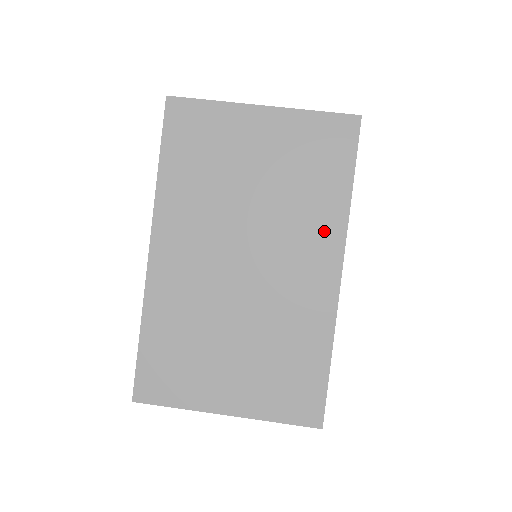
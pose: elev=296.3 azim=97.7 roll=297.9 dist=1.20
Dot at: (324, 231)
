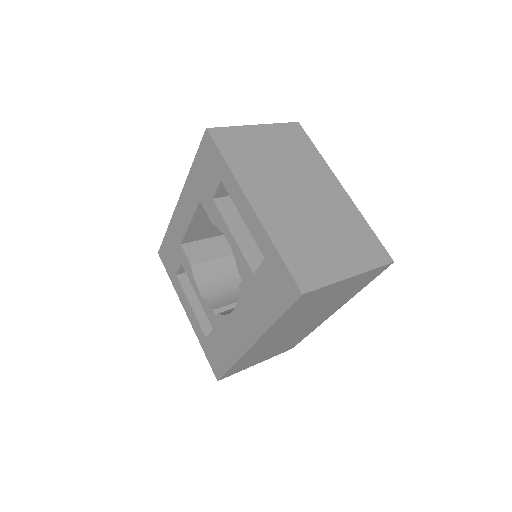
Dot at: (322, 171)
